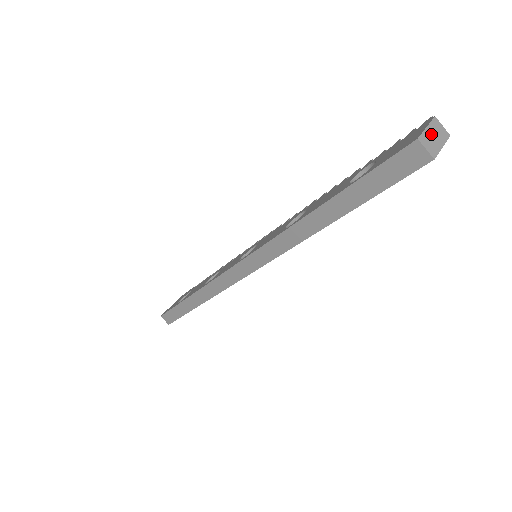
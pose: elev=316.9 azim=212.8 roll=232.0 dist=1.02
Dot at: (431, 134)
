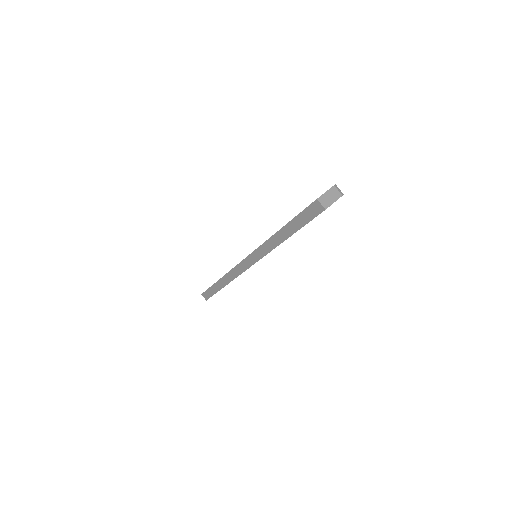
Dot at: (328, 196)
